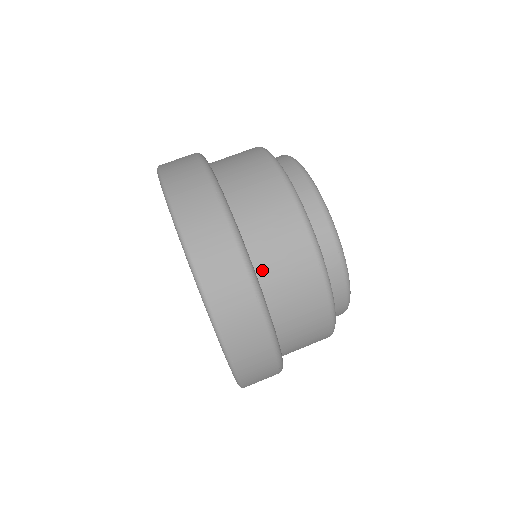
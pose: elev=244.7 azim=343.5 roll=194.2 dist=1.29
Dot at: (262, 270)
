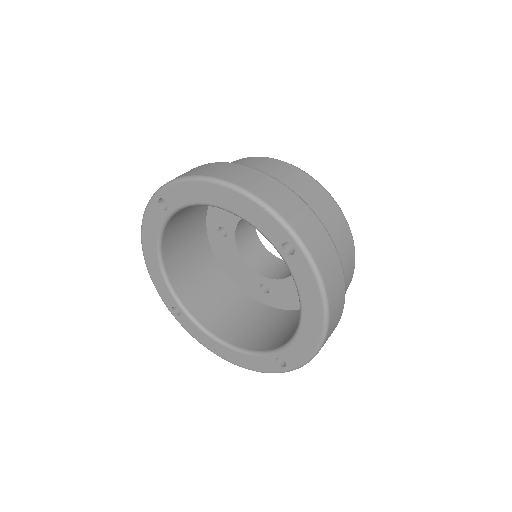
Dot at: occluded
